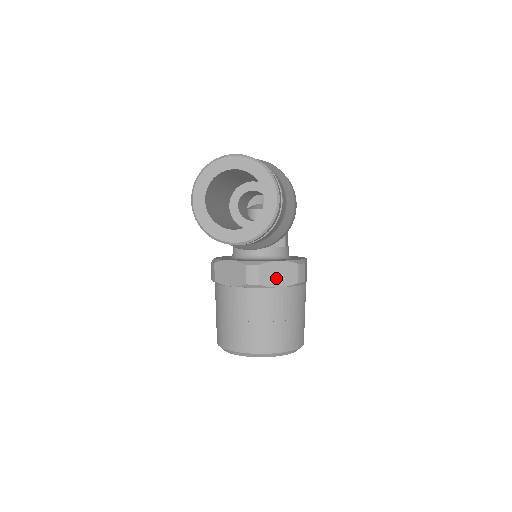
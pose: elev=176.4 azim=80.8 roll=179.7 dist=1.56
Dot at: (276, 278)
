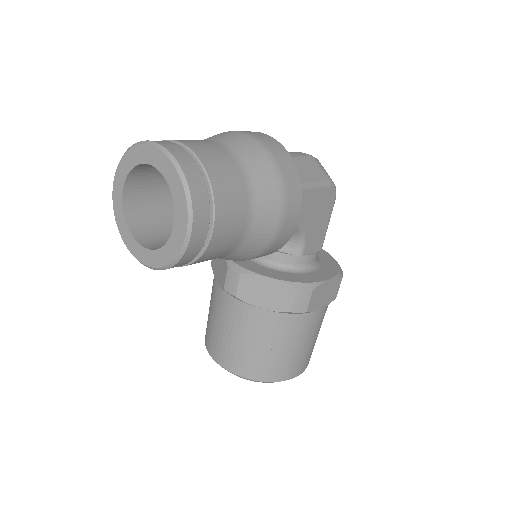
Dot at: (261, 297)
